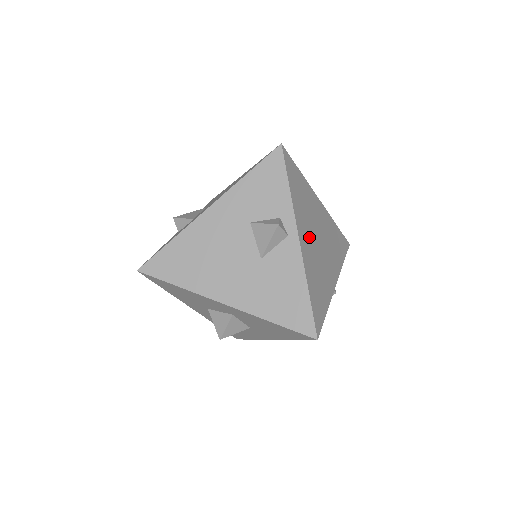
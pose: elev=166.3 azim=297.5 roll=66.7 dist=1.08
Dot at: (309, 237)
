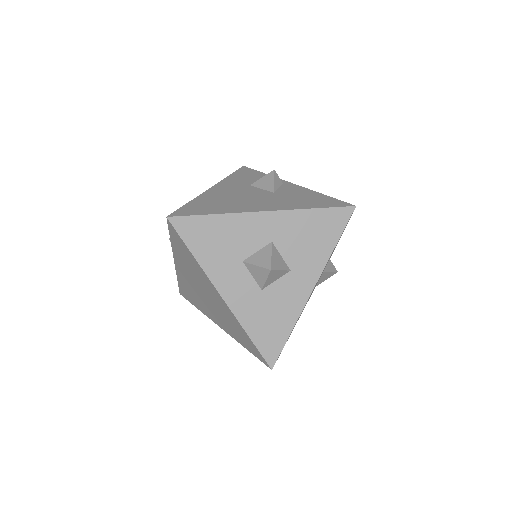
Dot at: occluded
